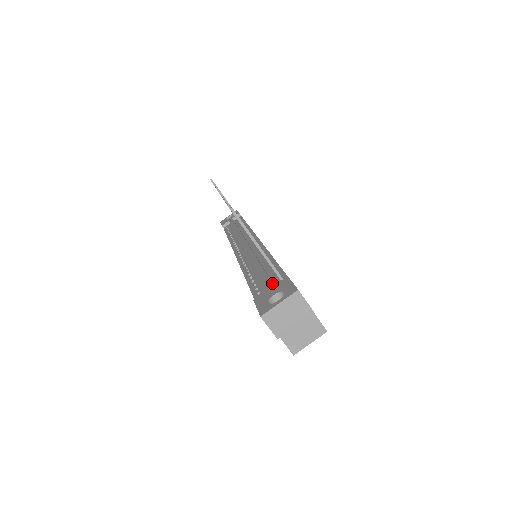
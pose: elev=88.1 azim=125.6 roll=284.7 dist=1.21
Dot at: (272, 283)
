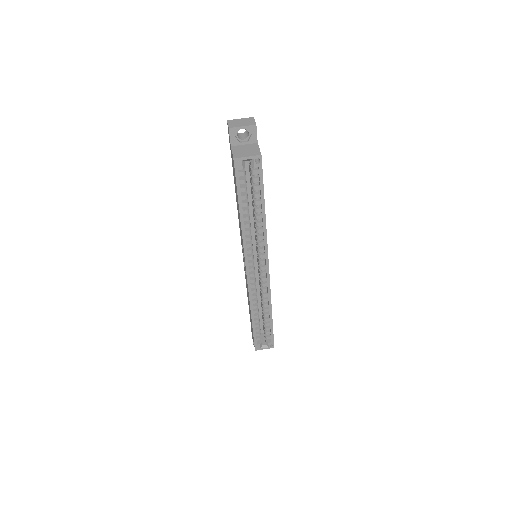
Dot at: occluded
